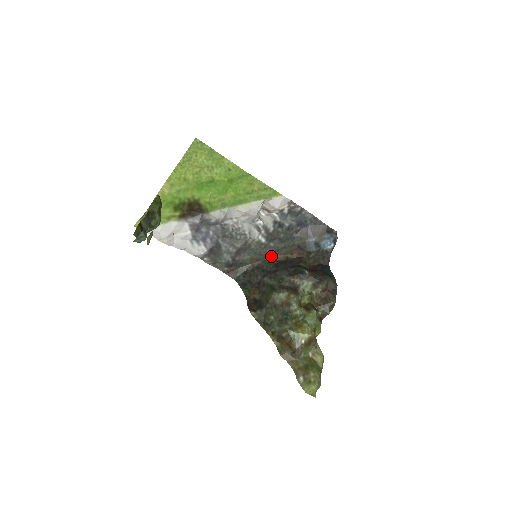
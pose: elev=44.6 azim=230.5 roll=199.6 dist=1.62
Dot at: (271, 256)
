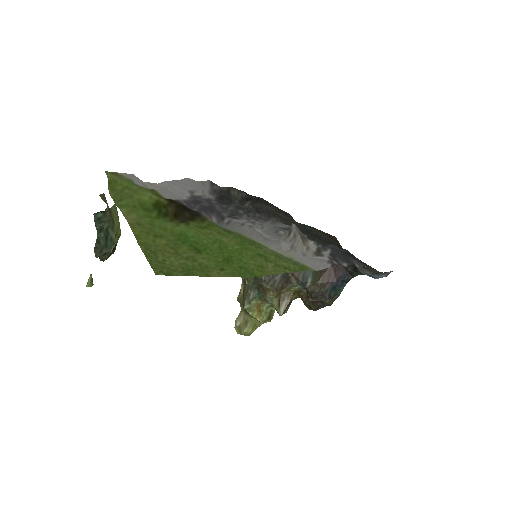
Dot at: (302, 224)
